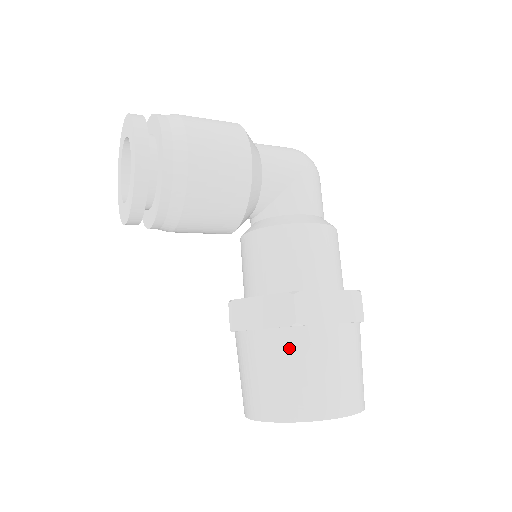
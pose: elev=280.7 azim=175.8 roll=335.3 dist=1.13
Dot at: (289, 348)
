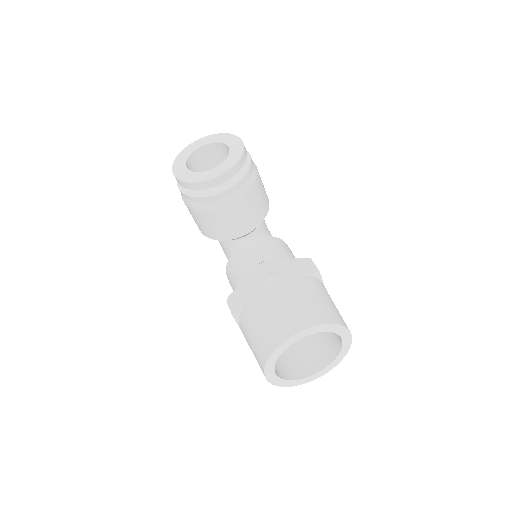
Dot at: (317, 286)
